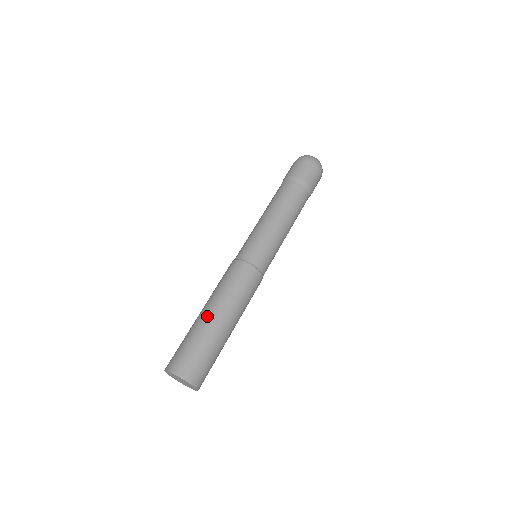
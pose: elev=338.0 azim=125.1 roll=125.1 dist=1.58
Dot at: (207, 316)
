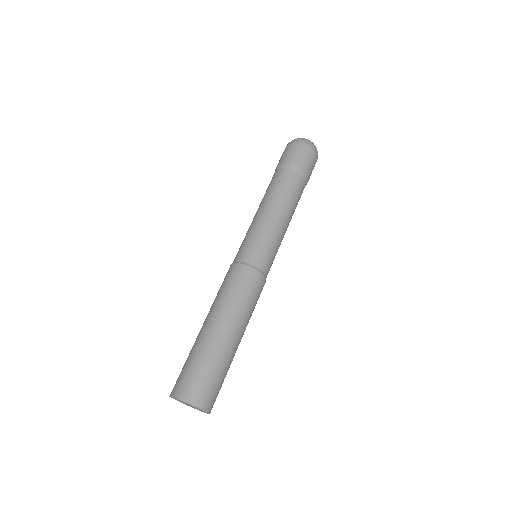
Dot at: occluded
